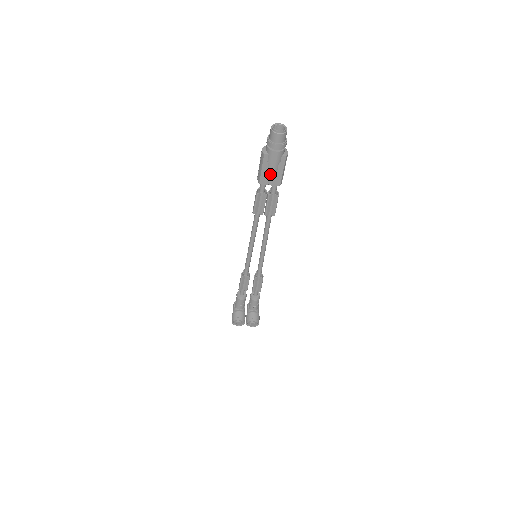
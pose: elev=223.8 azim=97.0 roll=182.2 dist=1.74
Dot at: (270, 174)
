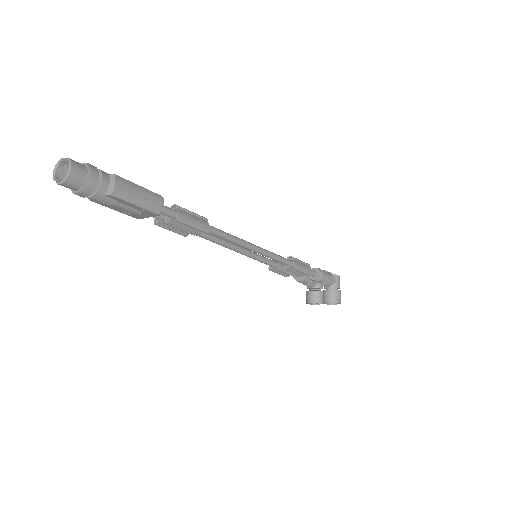
Dot at: (128, 212)
